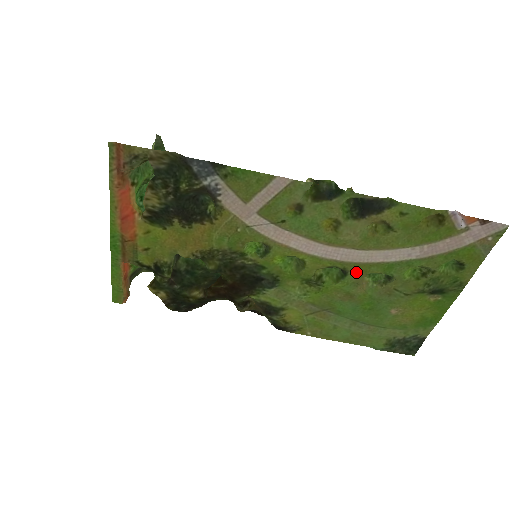
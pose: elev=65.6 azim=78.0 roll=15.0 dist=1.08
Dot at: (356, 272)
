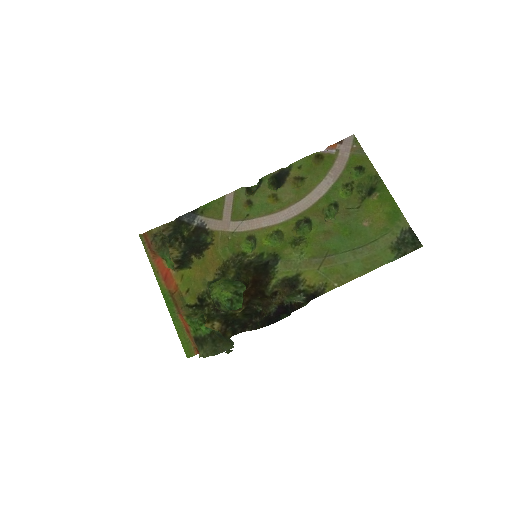
Dot at: (314, 215)
